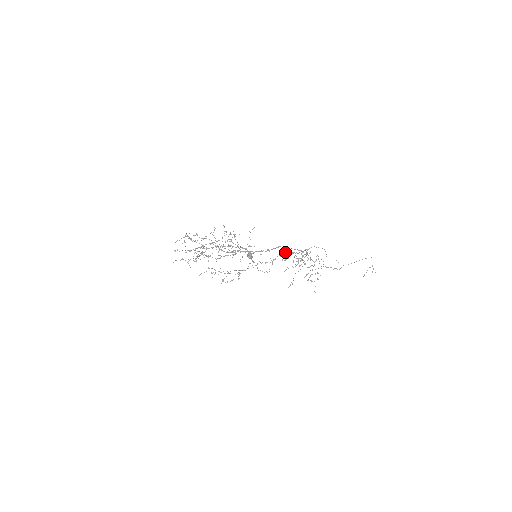
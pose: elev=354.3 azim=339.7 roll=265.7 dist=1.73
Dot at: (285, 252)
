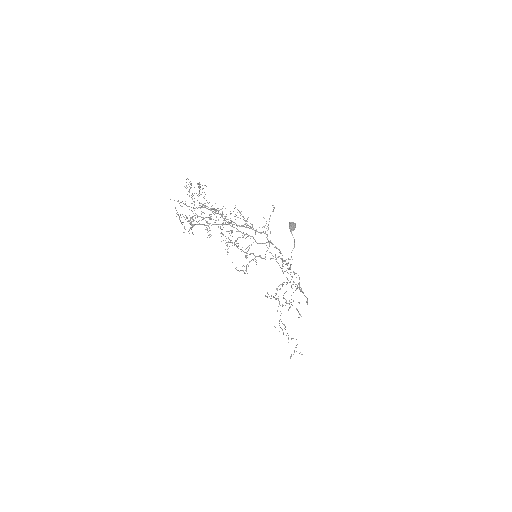
Dot at: (290, 259)
